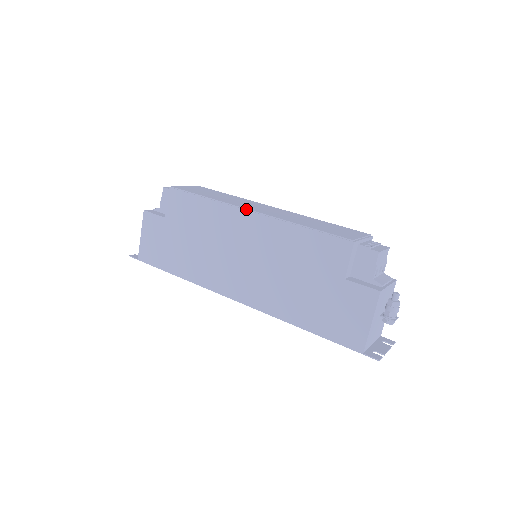
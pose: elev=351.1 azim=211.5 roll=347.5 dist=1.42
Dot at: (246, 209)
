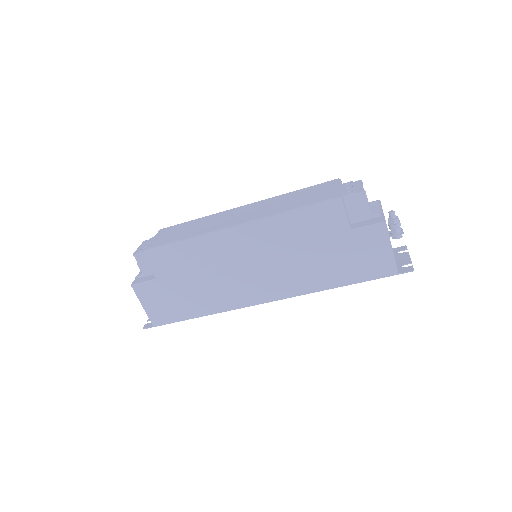
Dot at: (229, 227)
